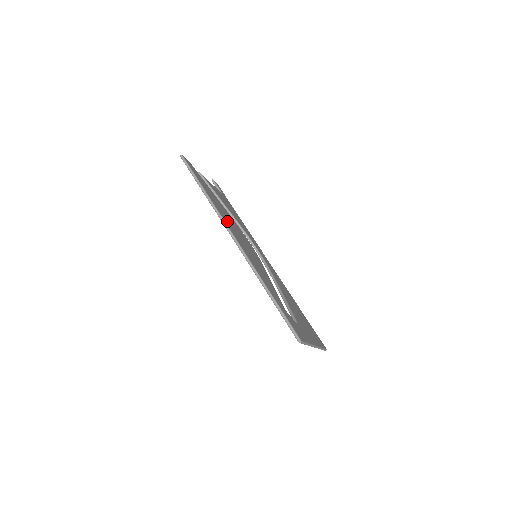
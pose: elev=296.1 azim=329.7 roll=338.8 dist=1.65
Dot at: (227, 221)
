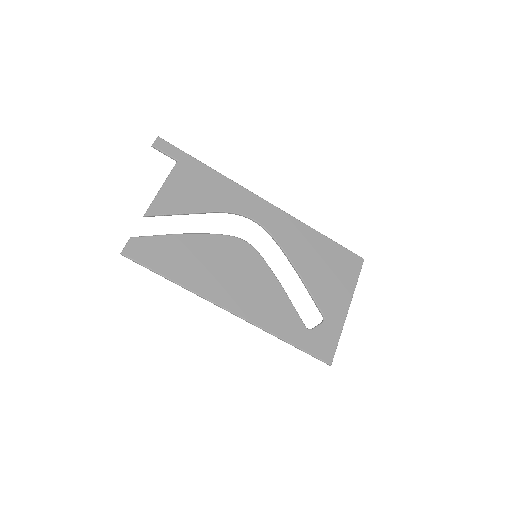
Dot at: (212, 285)
